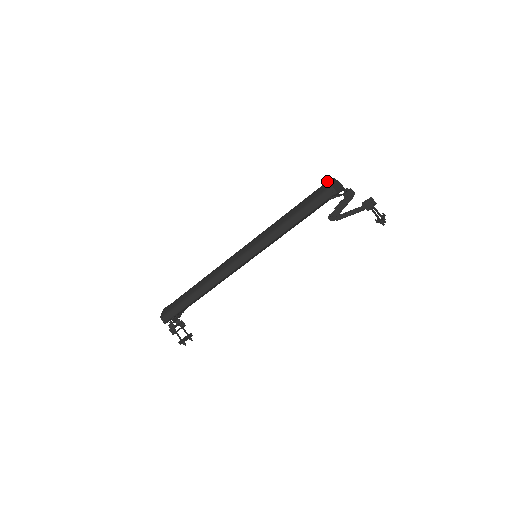
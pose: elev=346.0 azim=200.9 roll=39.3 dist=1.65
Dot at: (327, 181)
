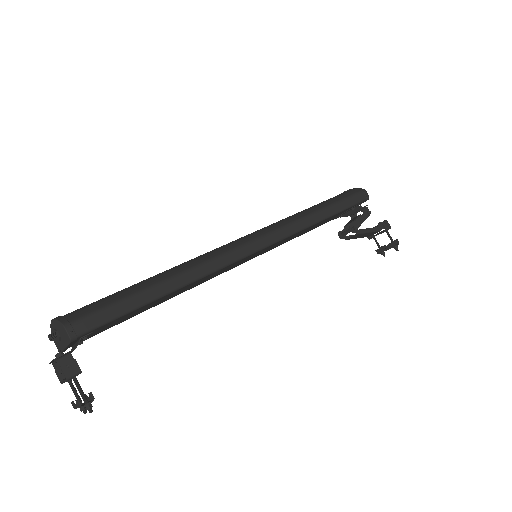
Dot at: (346, 191)
